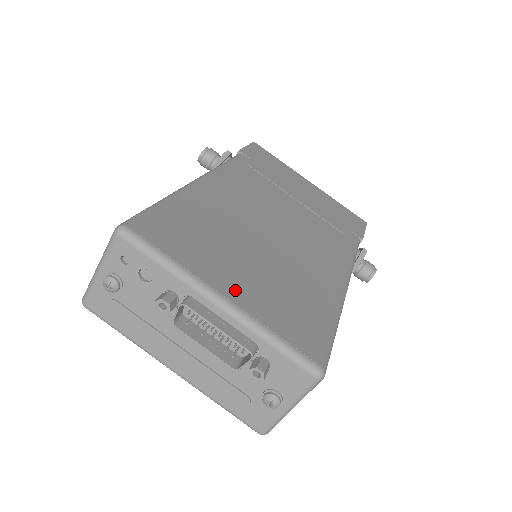
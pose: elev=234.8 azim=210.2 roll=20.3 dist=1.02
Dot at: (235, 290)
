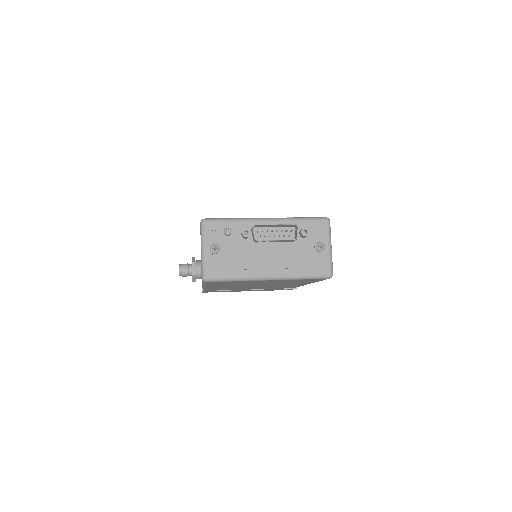
Dot at: occluded
